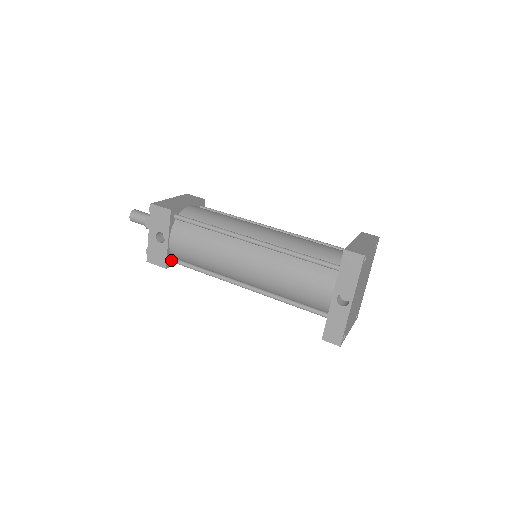
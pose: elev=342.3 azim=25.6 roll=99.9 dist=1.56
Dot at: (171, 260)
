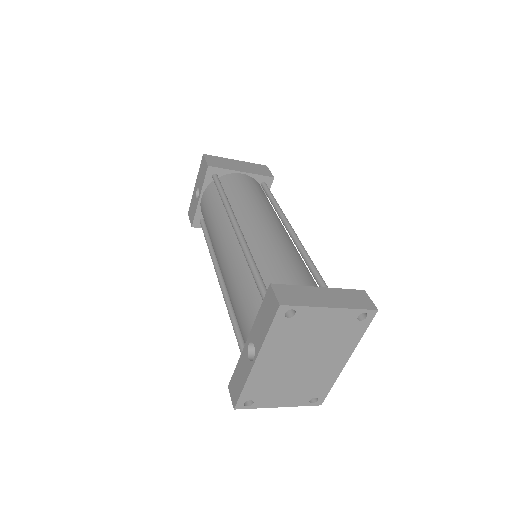
Dot at: (200, 221)
